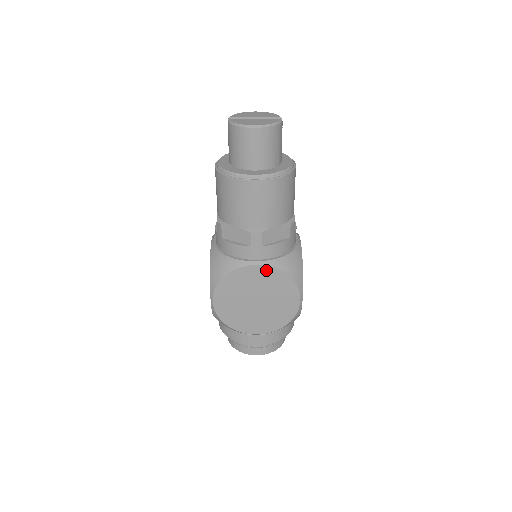
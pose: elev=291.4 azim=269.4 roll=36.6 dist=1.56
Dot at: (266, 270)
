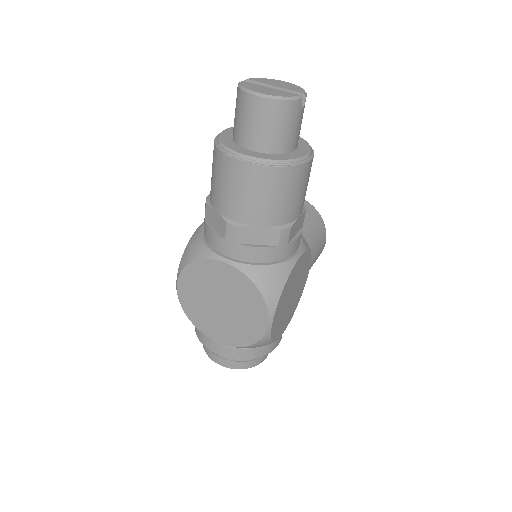
Dot at: (235, 273)
